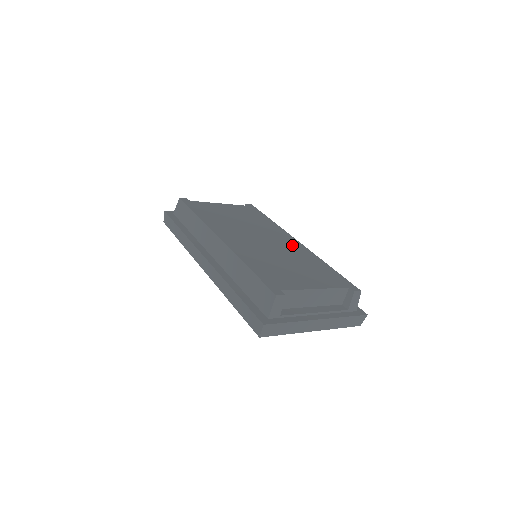
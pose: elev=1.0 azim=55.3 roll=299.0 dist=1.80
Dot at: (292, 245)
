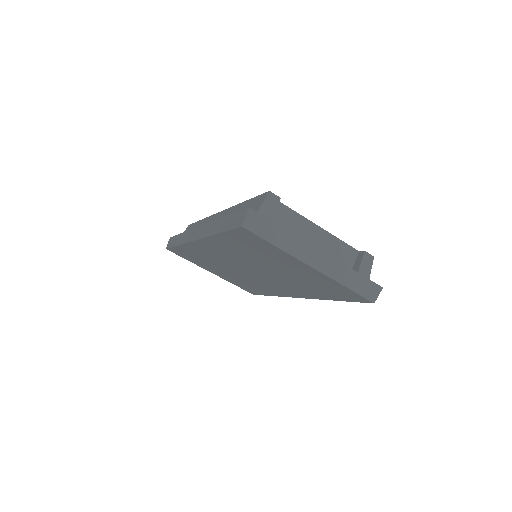
Dot at: occluded
